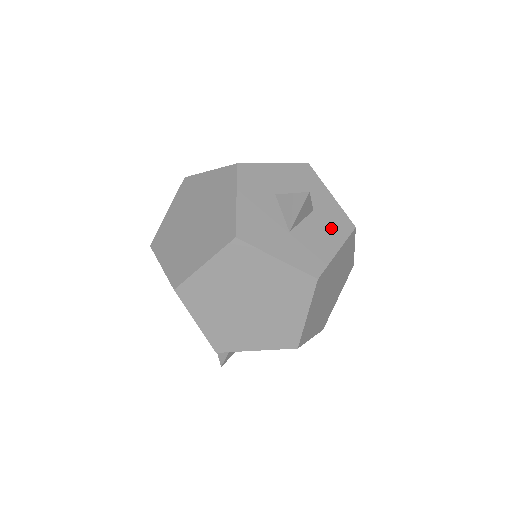
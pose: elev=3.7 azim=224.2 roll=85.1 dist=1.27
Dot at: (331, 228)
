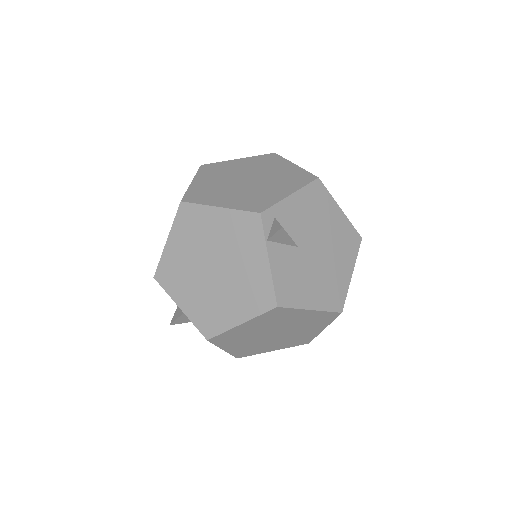
Dot at: occluded
